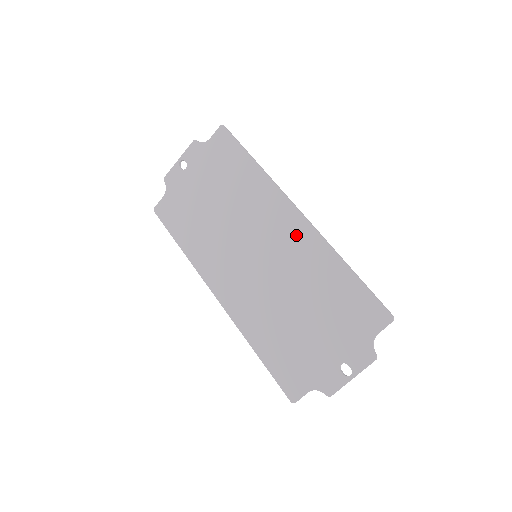
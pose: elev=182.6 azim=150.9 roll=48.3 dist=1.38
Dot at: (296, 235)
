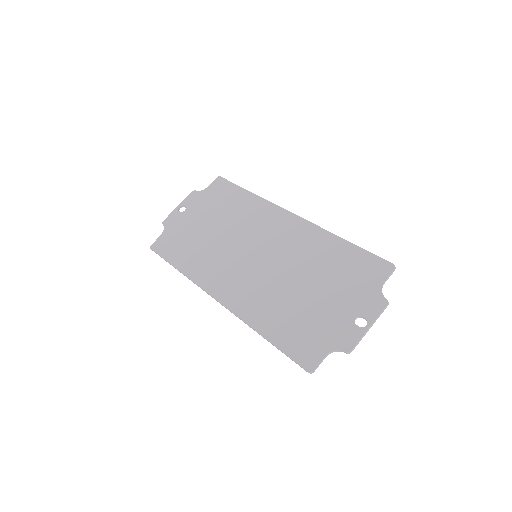
Dot at: (293, 230)
